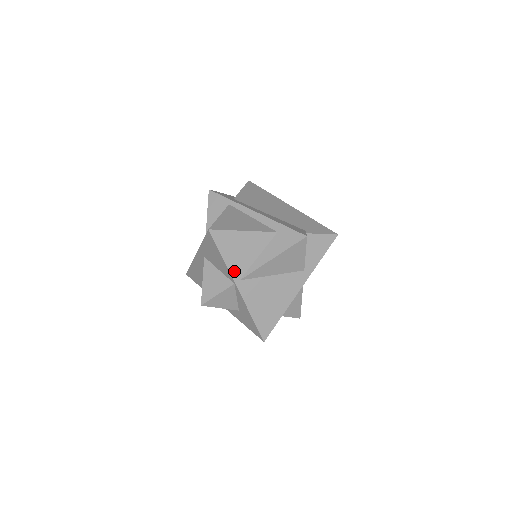
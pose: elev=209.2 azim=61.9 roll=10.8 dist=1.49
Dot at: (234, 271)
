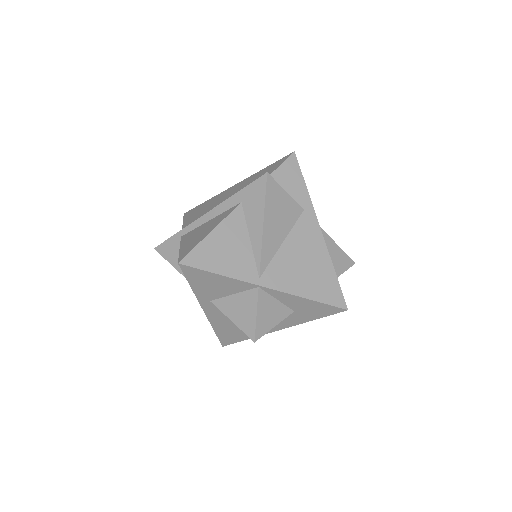
Dot at: (244, 276)
